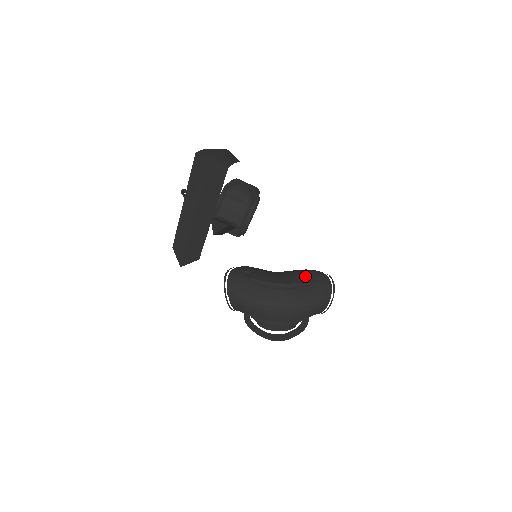
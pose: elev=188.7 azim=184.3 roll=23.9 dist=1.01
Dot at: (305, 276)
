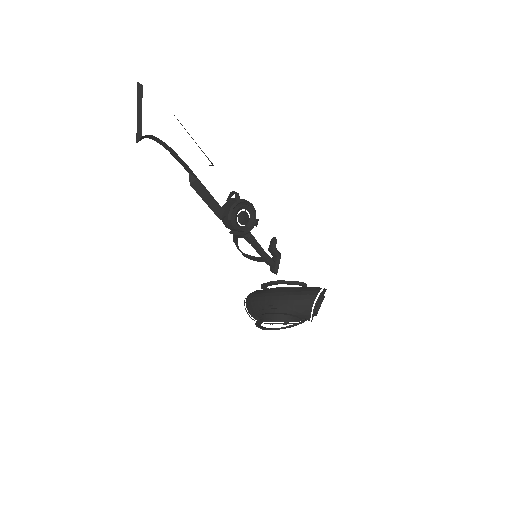
Dot at: (303, 286)
